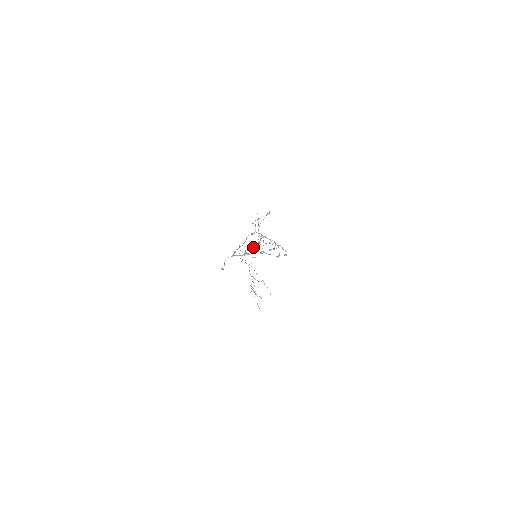
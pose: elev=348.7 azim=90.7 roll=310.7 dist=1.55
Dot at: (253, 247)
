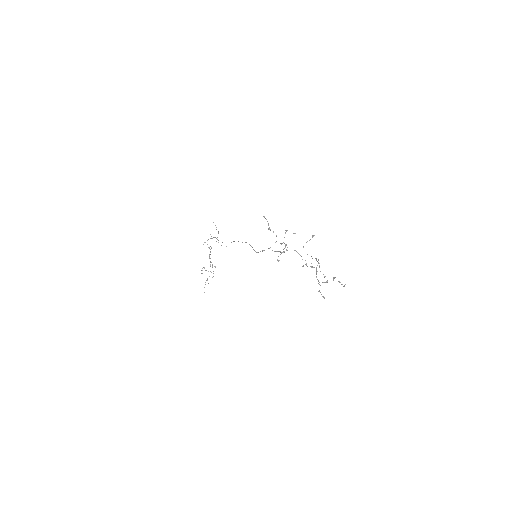
Dot at: (335, 277)
